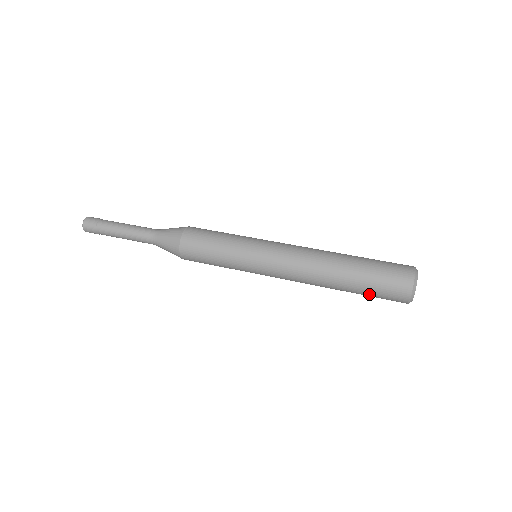
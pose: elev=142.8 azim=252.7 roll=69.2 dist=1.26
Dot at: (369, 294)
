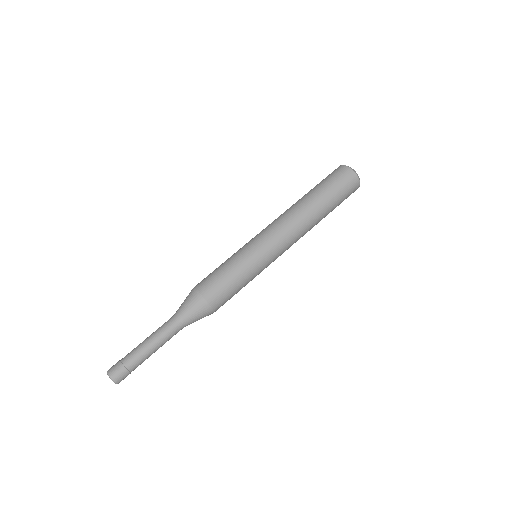
Dot at: occluded
